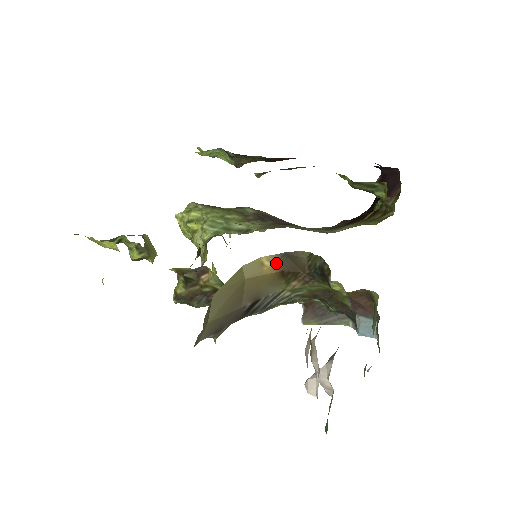
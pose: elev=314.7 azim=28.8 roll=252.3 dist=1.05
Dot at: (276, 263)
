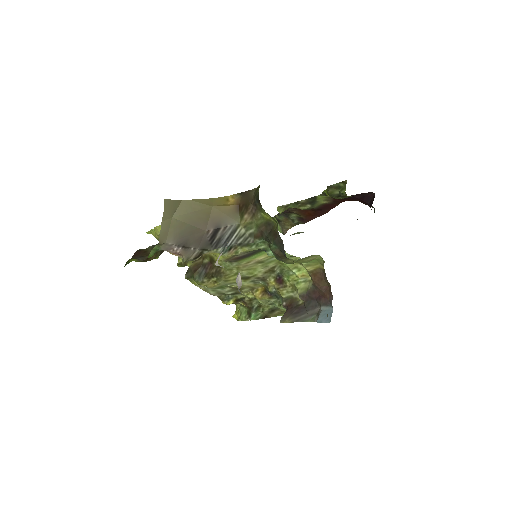
Dot at: (236, 199)
